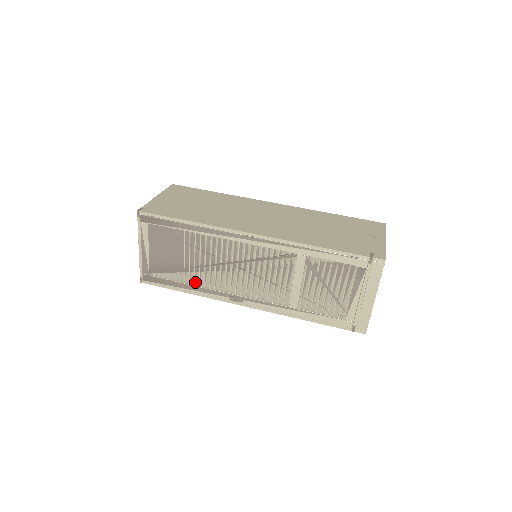
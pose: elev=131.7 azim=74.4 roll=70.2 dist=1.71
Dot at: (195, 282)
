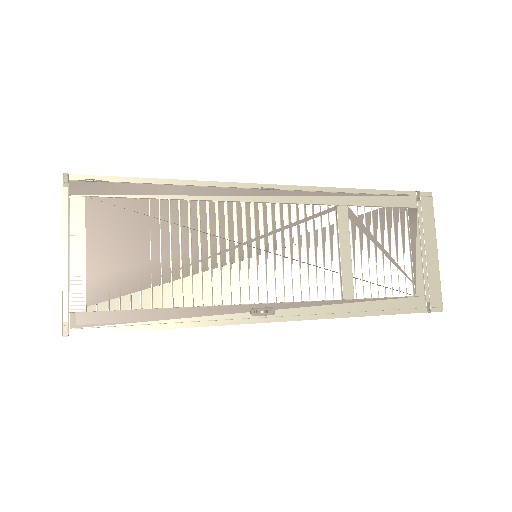
Dot at: (182, 303)
